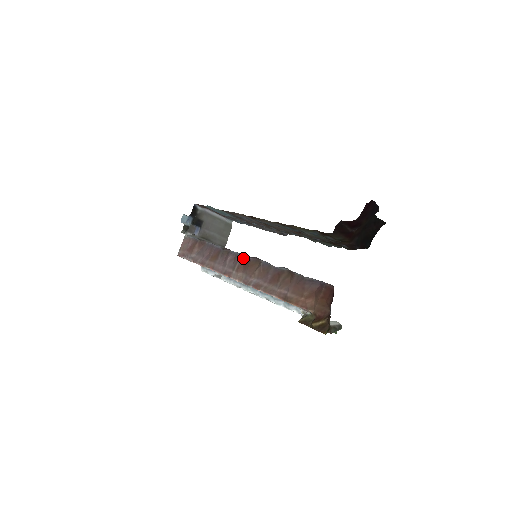
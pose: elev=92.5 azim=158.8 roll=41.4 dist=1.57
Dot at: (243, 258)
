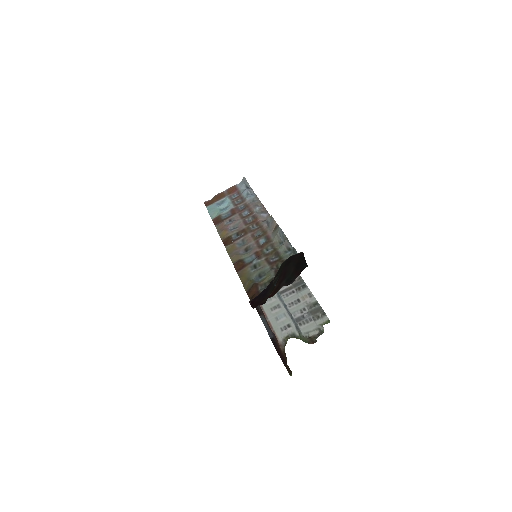
Dot at: occluded
